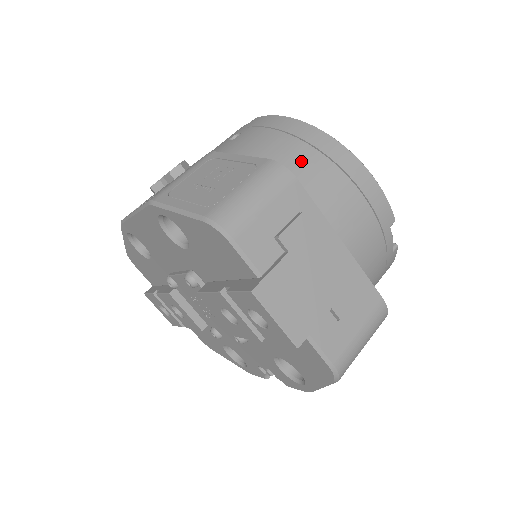
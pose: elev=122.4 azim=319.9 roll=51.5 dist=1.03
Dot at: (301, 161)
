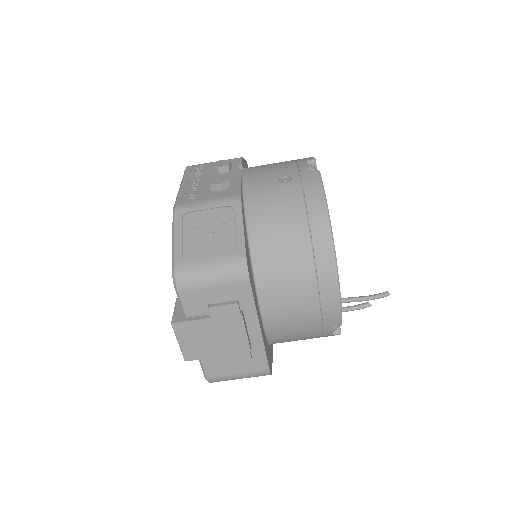
Dot at: (292, 252)
